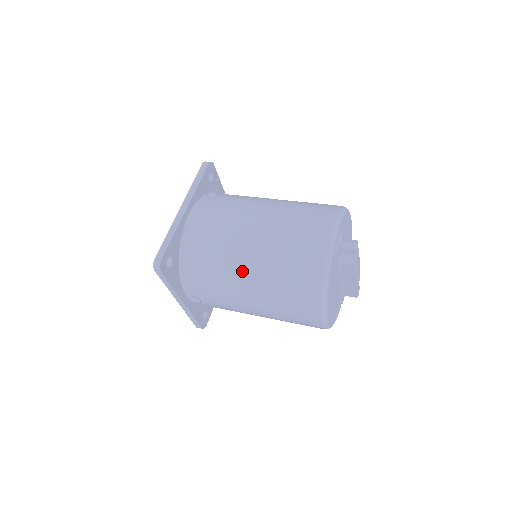
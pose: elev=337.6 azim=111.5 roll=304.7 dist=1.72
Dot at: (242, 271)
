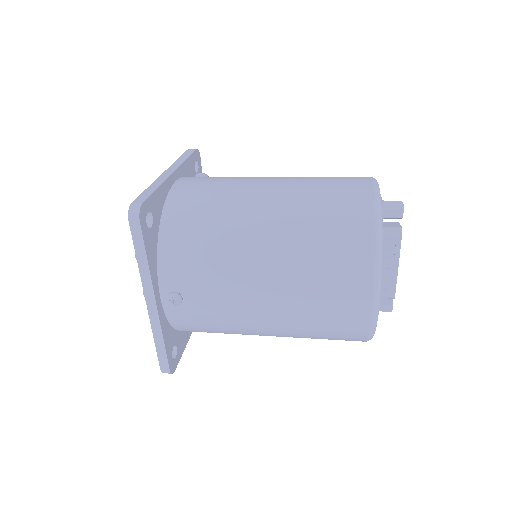
Dot at: (257, 232)
